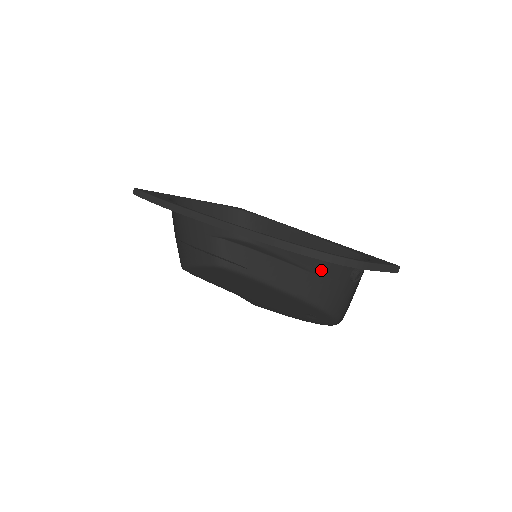
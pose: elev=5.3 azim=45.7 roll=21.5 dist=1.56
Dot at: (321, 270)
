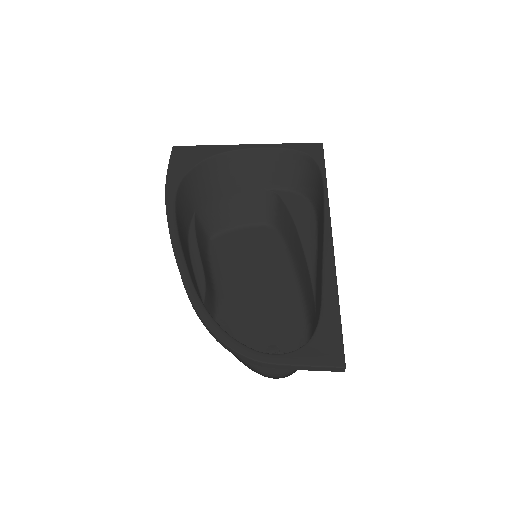
Dot at: (316, 297)
